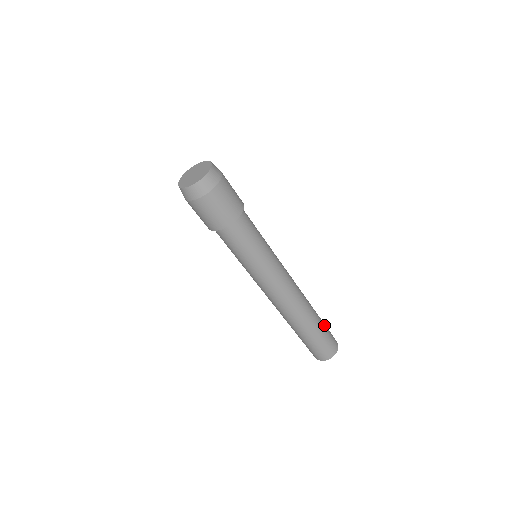
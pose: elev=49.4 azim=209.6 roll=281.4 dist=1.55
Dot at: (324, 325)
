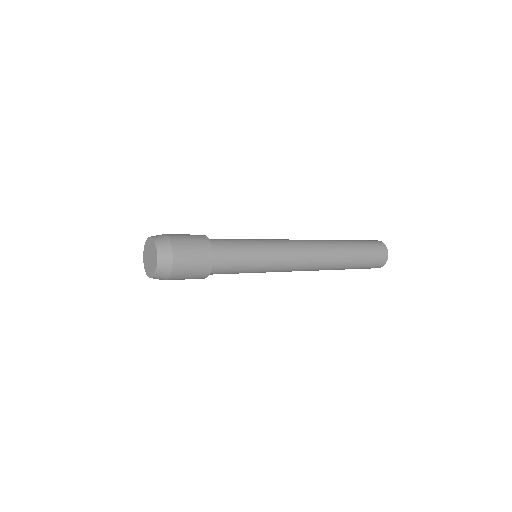
Dot at: (359, 243)
